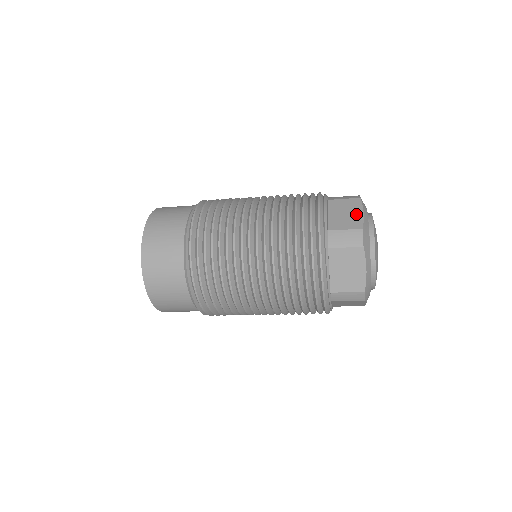
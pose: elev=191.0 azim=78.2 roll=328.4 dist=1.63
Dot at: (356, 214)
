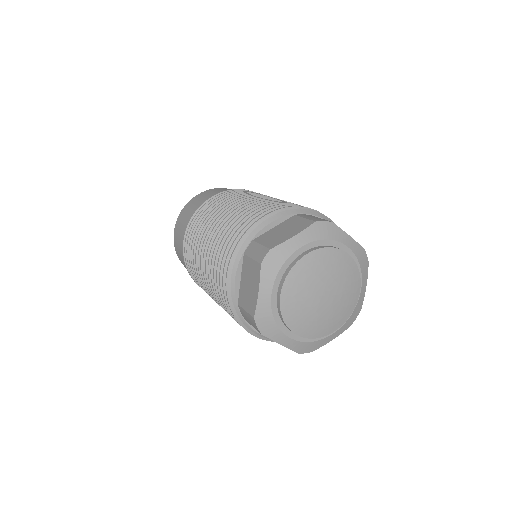
Dot at: (254, 291)
